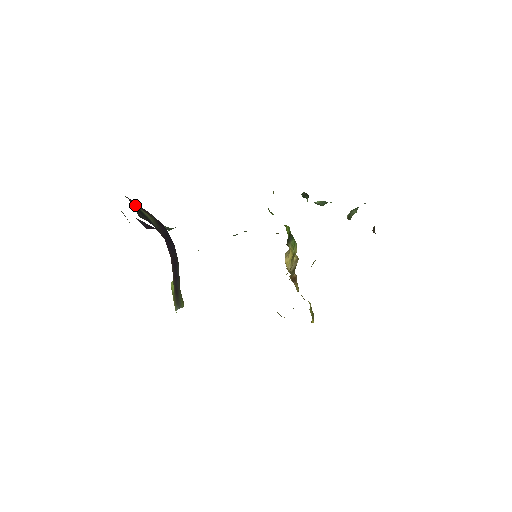
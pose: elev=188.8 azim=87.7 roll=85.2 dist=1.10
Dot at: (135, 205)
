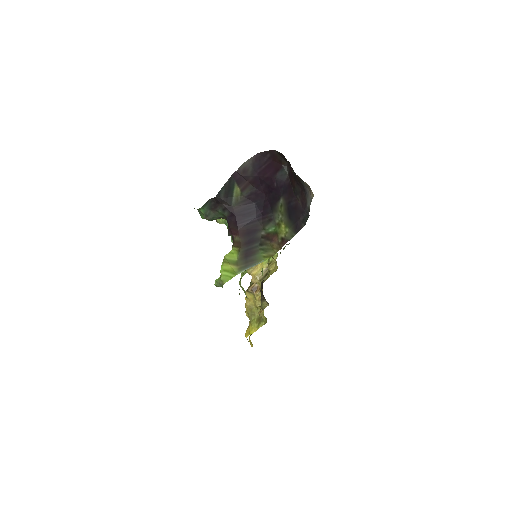
Dot at: (233, 181)
